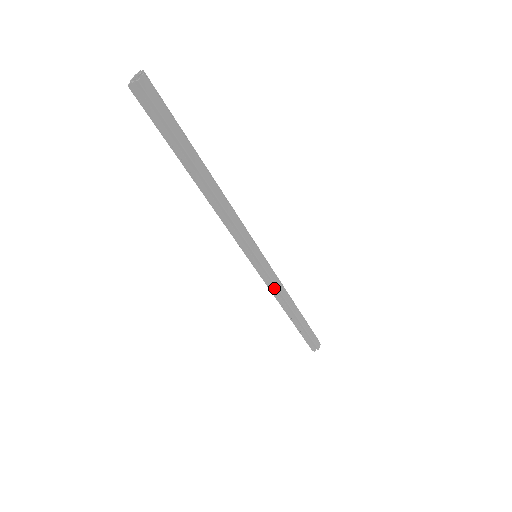
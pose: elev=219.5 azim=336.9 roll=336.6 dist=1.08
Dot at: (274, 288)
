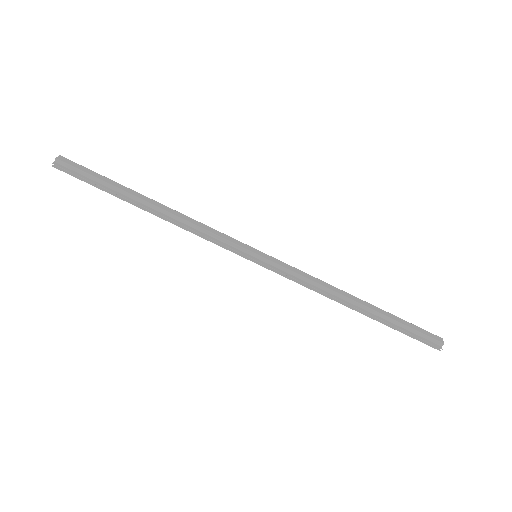
Dot at: (305, 282)
